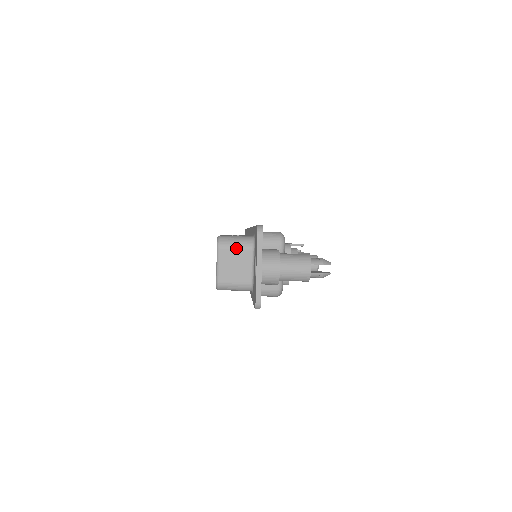
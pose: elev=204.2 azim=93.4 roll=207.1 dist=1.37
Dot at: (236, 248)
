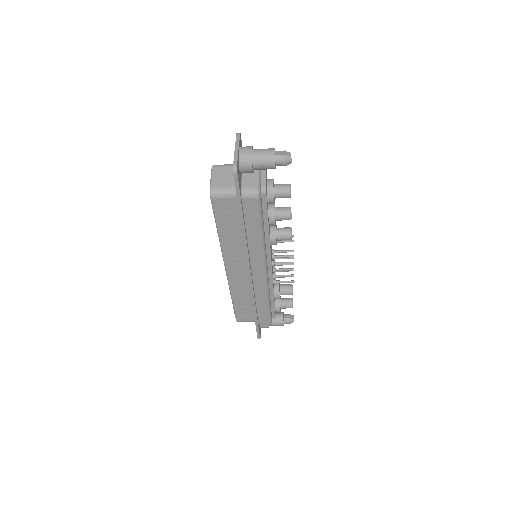
Dot at: (225, 166)
